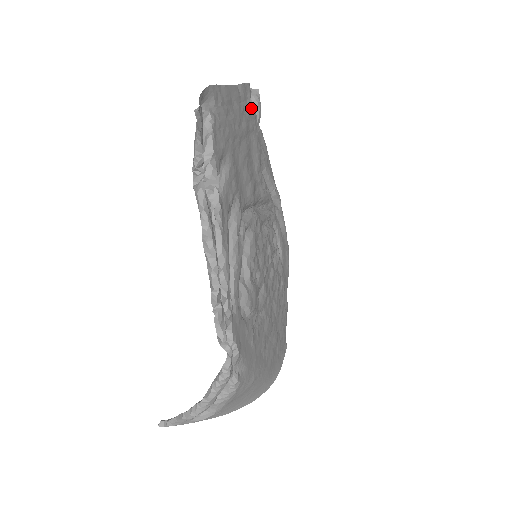
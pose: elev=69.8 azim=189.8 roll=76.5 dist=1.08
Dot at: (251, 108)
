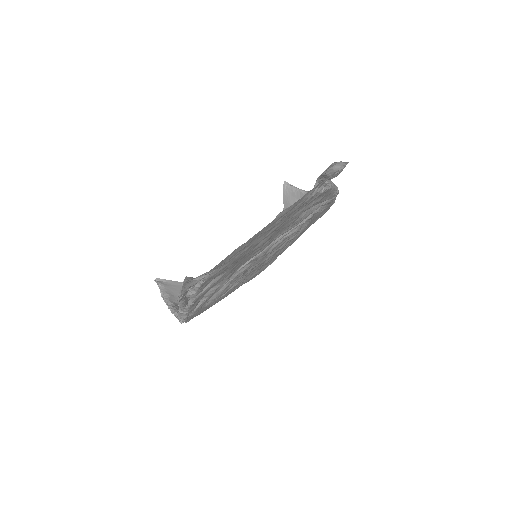
Dot at: (305, 202)
